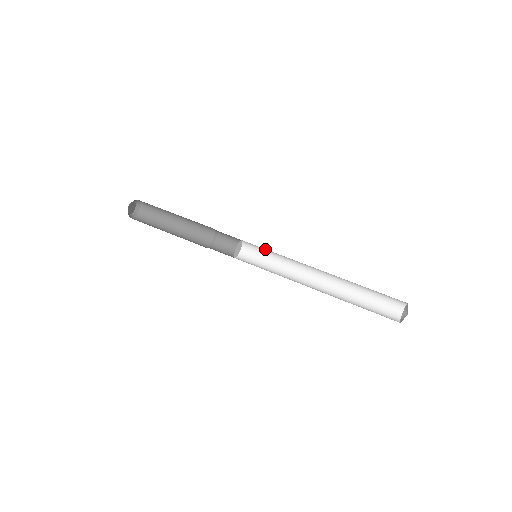
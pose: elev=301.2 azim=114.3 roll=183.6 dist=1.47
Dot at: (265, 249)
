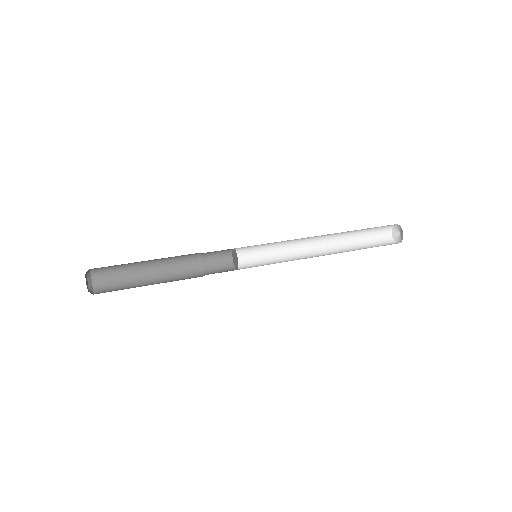
Dot at: (258, 253)
